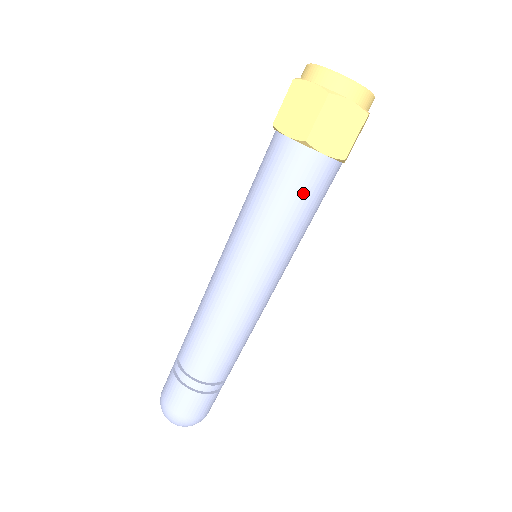
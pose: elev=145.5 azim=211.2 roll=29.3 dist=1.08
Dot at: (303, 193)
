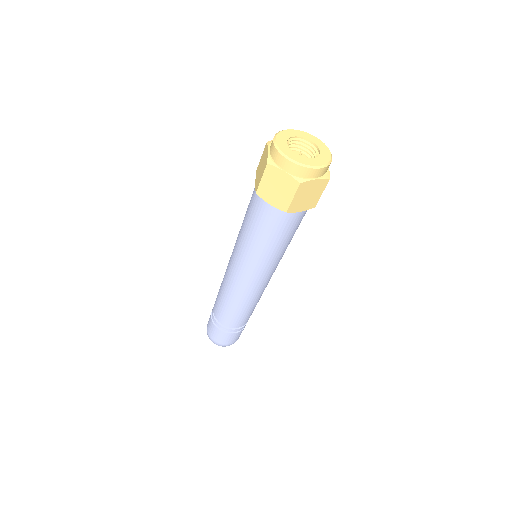
Dot at: (288, 233)
